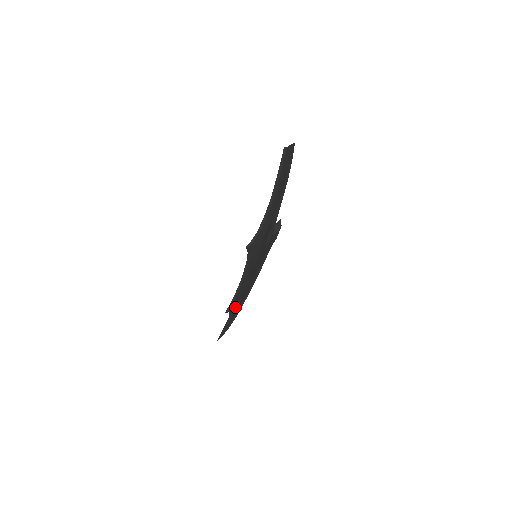
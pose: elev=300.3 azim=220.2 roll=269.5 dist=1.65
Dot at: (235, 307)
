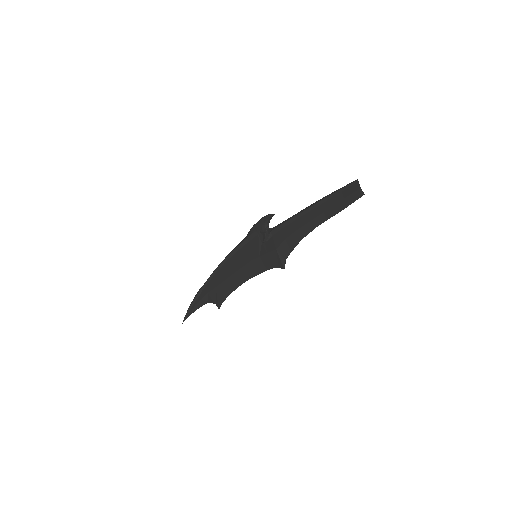
Dot at: occluded
